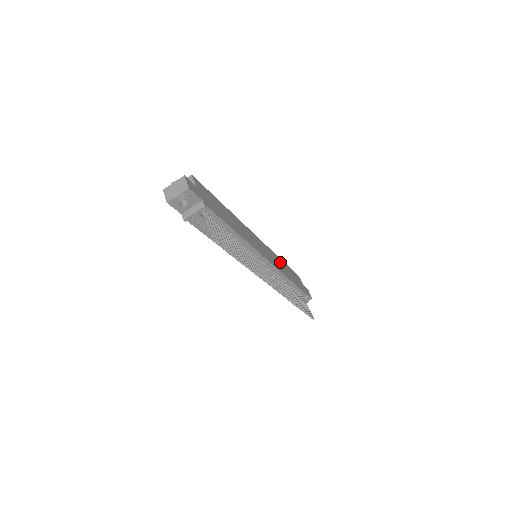
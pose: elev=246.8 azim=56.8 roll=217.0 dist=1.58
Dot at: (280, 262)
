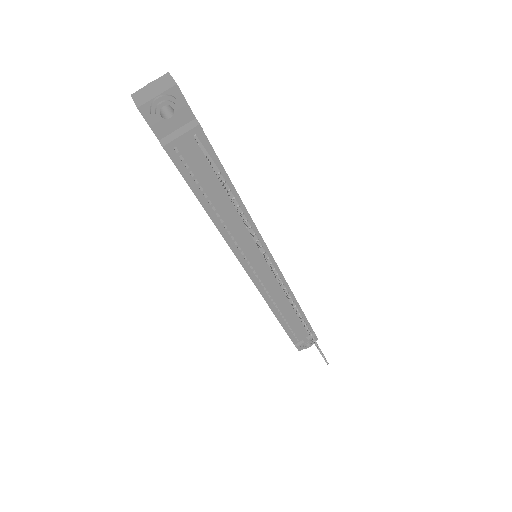
Dot at: occluded
